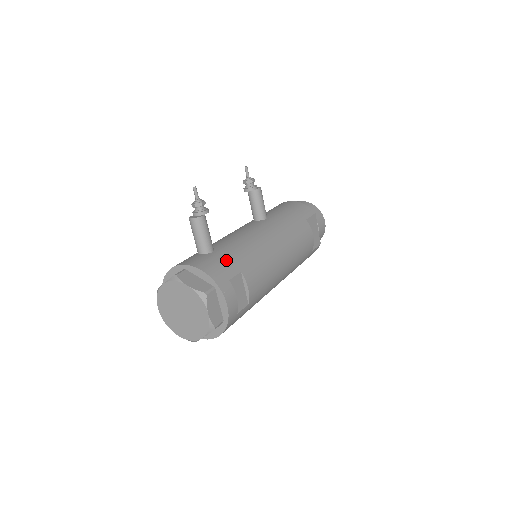
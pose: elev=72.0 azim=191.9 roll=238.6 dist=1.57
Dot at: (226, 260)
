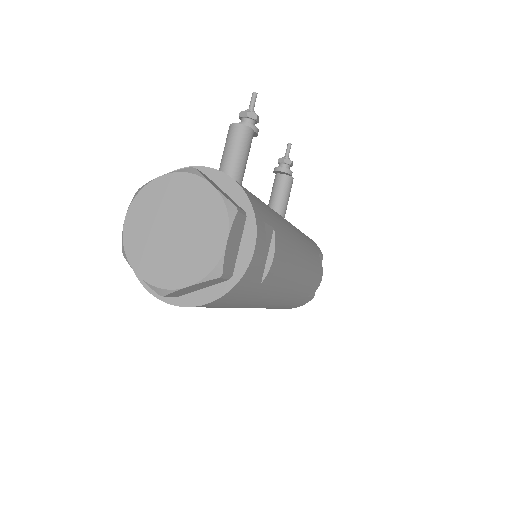
Dot at: (260, 201)
